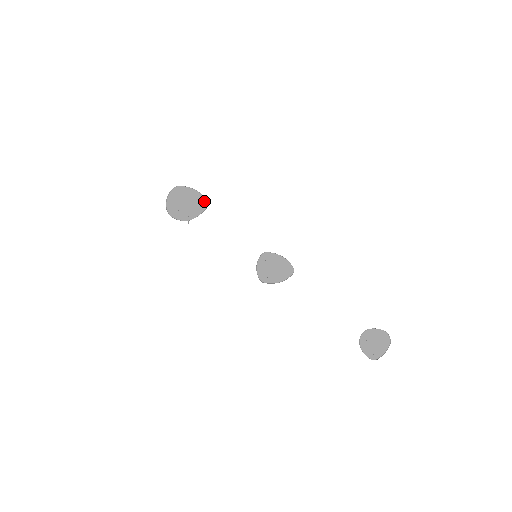
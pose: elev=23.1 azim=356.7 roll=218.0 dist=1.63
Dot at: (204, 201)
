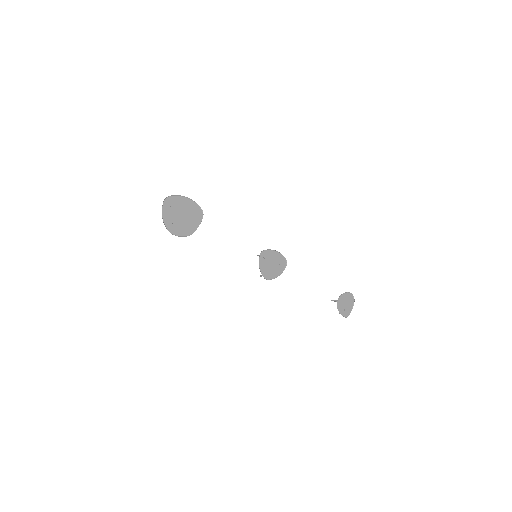
Dot at: (198, 209)
